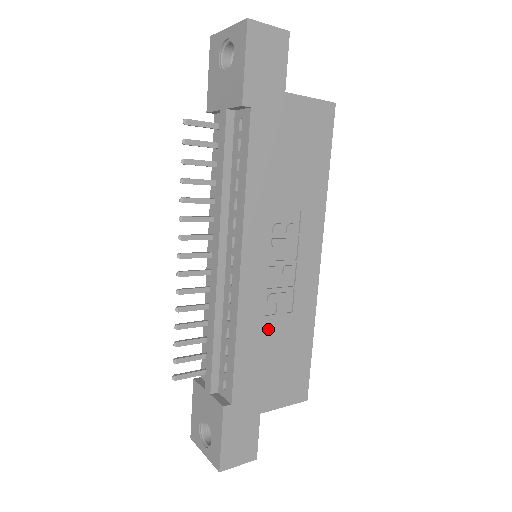
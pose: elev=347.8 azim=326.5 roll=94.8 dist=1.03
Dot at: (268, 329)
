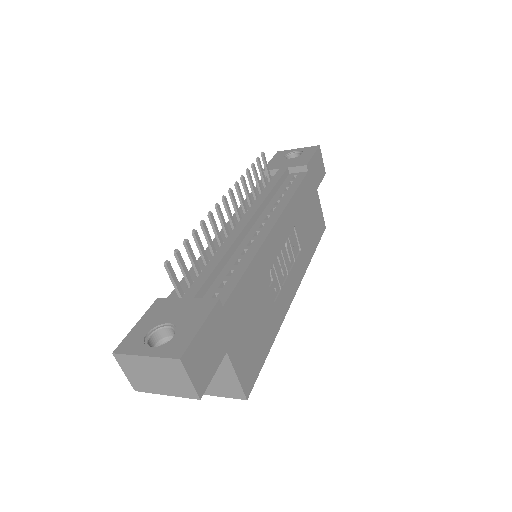
Dot at: (262, 289)
